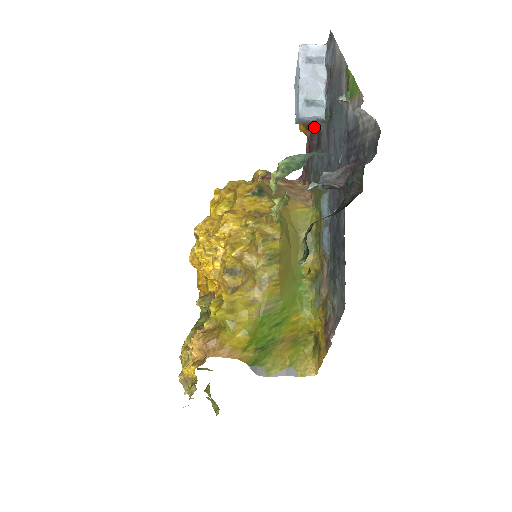
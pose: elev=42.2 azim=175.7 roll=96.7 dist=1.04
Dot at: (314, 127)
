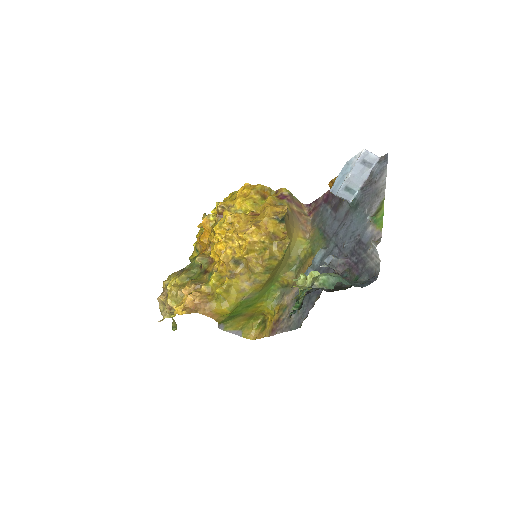
Dot at: occluded
